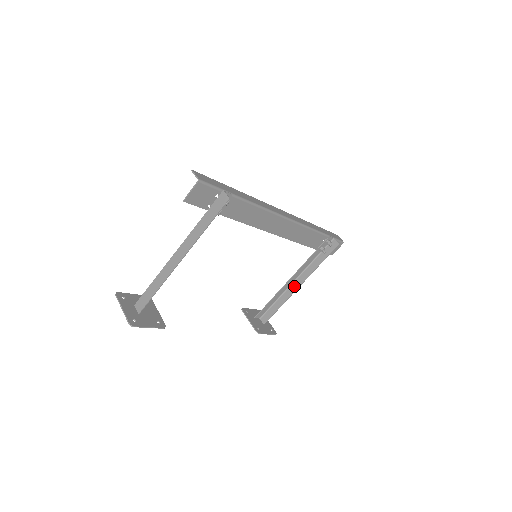
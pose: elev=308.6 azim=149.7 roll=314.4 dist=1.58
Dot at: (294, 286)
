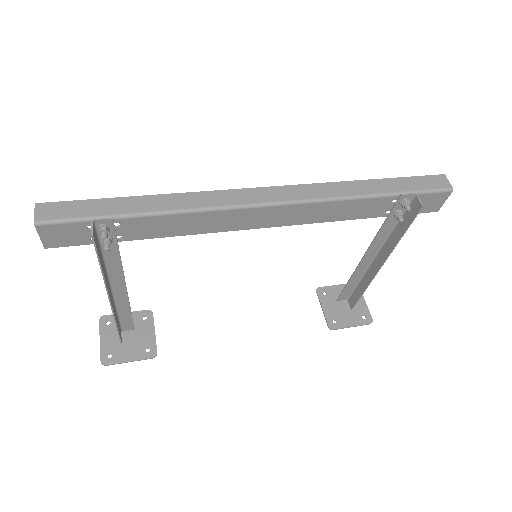
Dot at: (375, 265)
